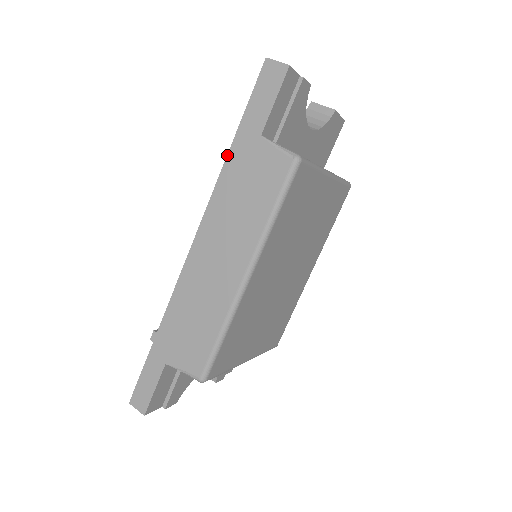
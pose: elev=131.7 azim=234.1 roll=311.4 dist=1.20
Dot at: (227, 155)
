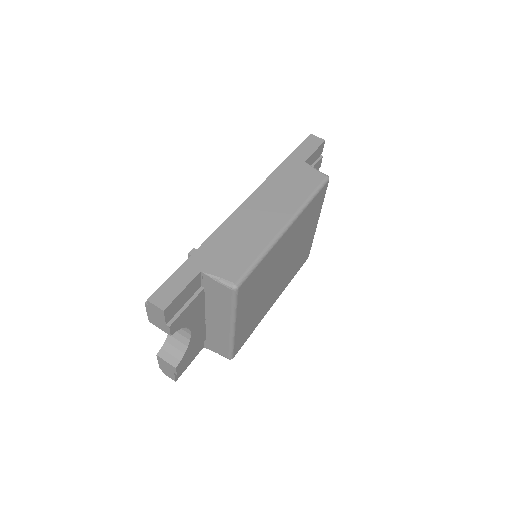
Dot at: (280, 165)
